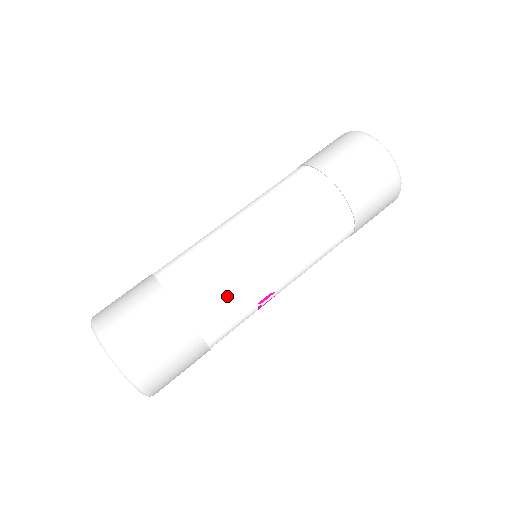
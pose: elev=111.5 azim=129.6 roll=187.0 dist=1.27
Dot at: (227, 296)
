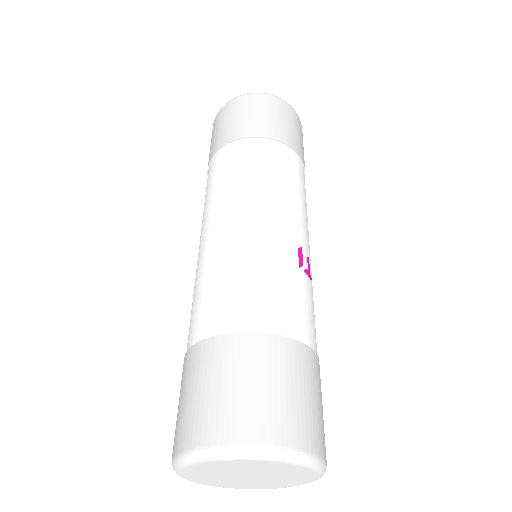
Dot at: (261, 280)
